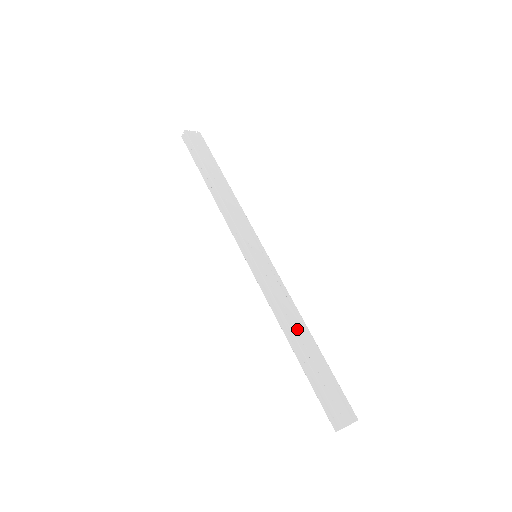
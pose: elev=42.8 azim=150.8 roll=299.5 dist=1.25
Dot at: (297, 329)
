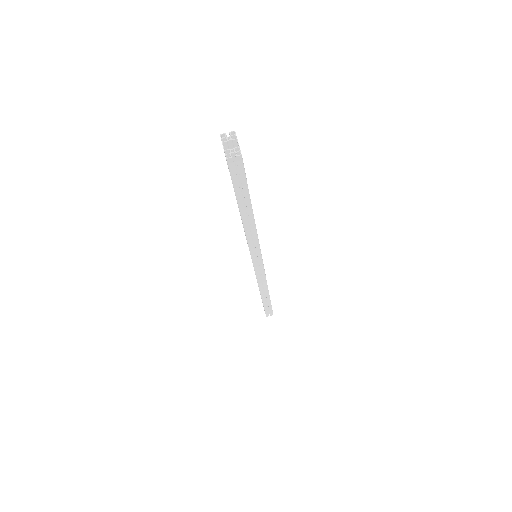
Dot at: occluded
